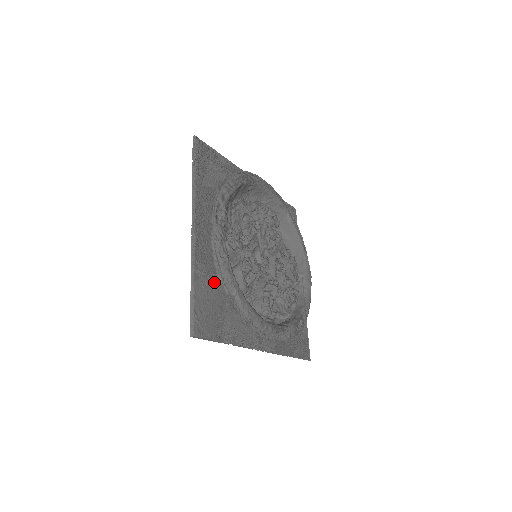
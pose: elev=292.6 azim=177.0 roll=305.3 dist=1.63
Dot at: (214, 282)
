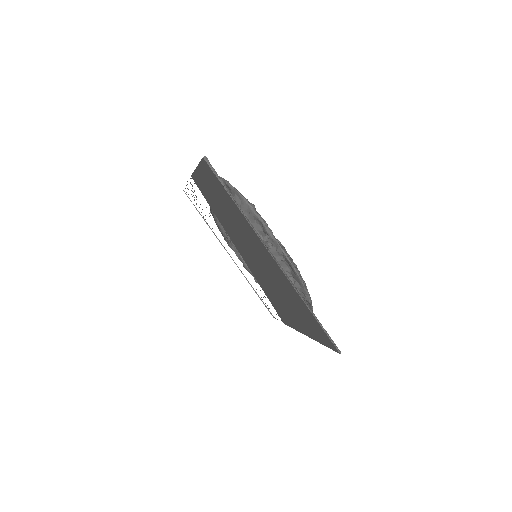
Dot at: occluded
